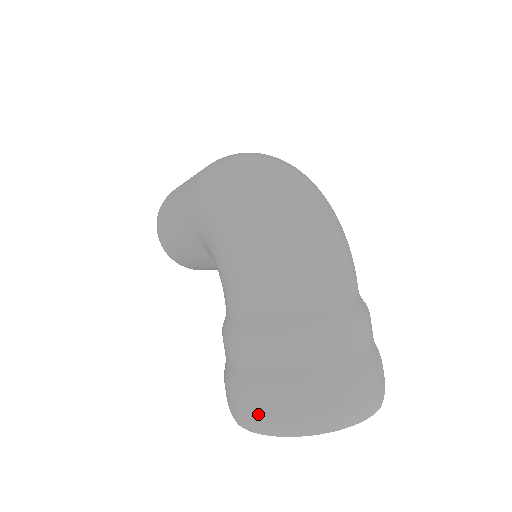
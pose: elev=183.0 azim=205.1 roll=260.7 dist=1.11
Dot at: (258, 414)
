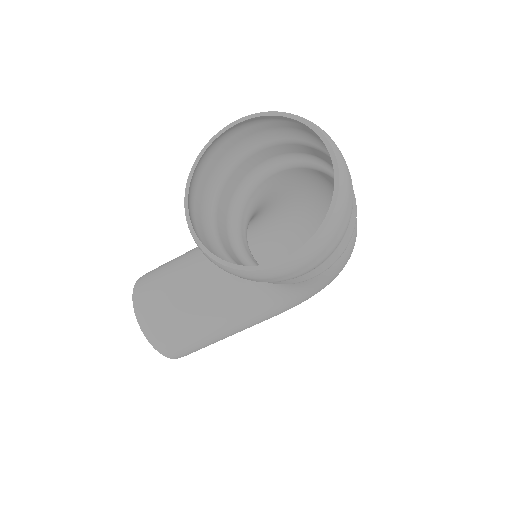
Dot at: (274, 118)
